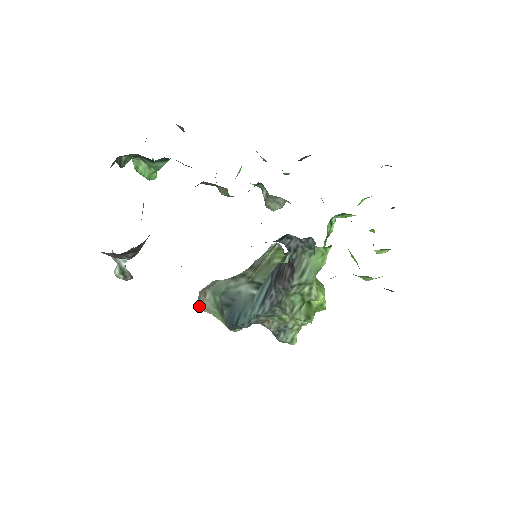
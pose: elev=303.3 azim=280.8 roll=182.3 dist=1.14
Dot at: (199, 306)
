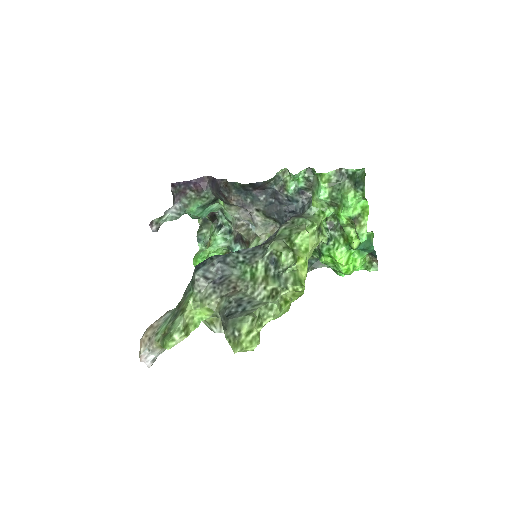
Dot at: (147, 329)
